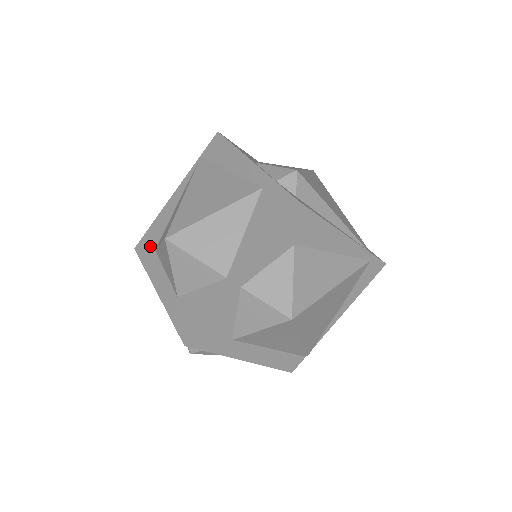
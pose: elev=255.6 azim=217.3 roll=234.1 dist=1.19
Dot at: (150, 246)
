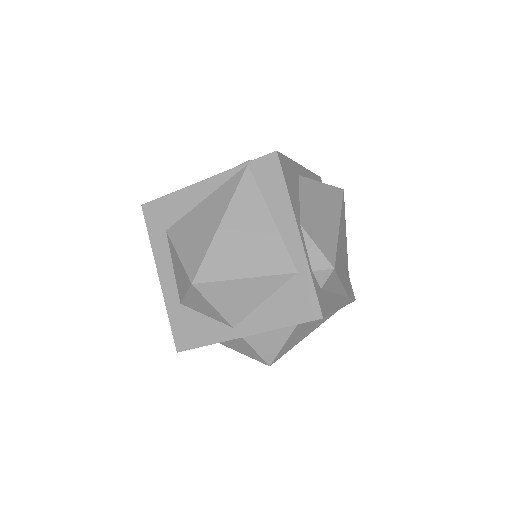
Dot at: (161, 221)
